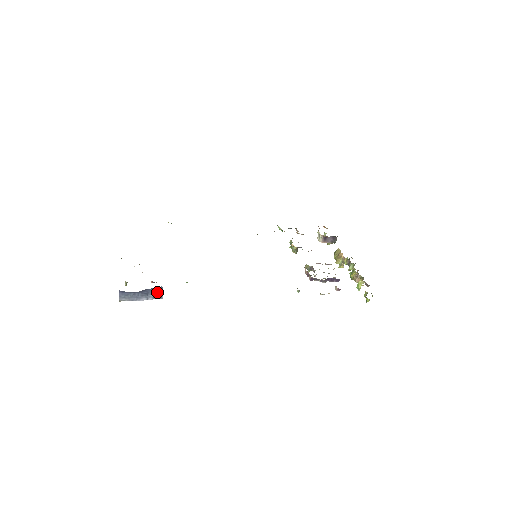
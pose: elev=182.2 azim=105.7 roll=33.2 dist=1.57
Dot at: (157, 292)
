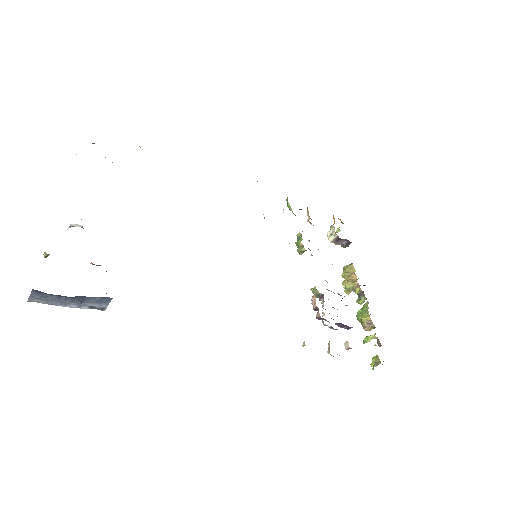
Dot at: (100, 302)
